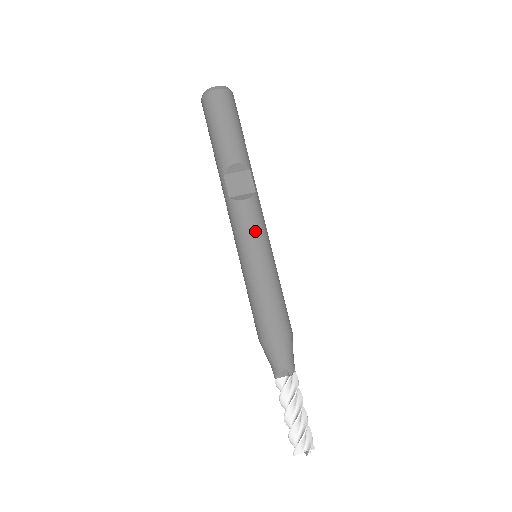
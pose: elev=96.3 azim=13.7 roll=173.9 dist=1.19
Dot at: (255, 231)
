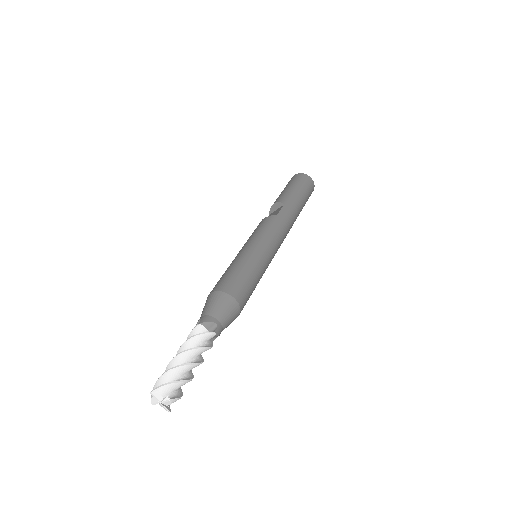
Dot at: (255, 233)
